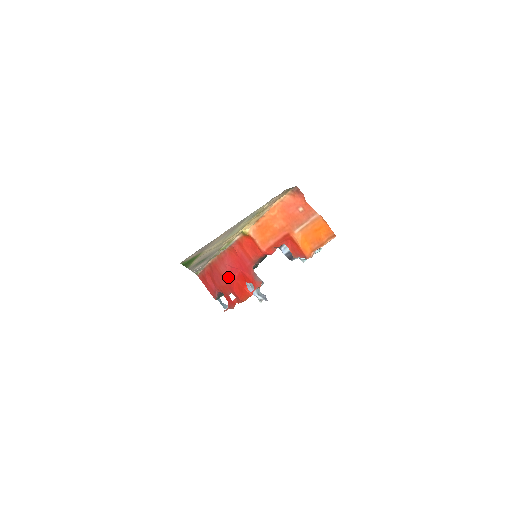
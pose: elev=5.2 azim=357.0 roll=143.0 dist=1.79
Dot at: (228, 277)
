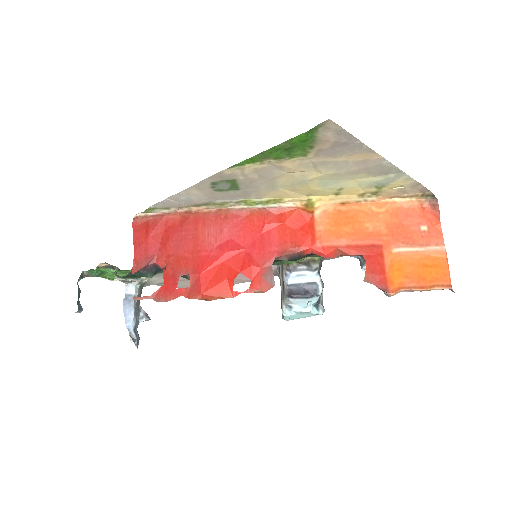
Dot at: (210, 248)
